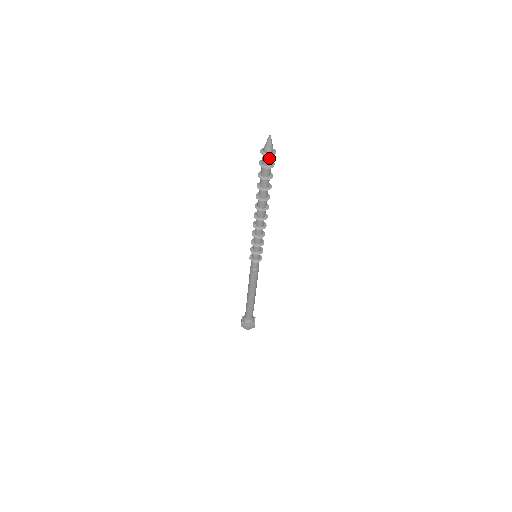
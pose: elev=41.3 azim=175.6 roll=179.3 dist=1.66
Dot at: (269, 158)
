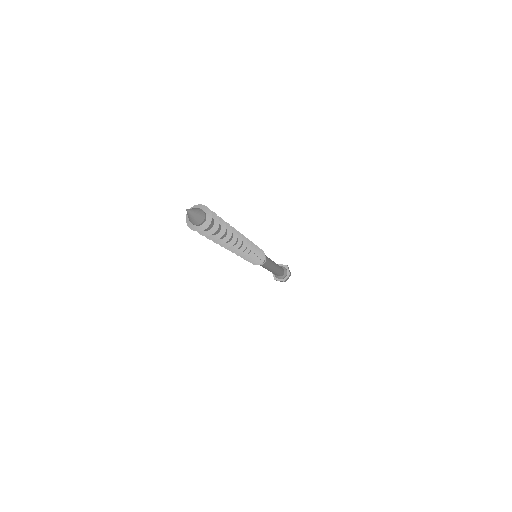
Dot at: (205, 225)
